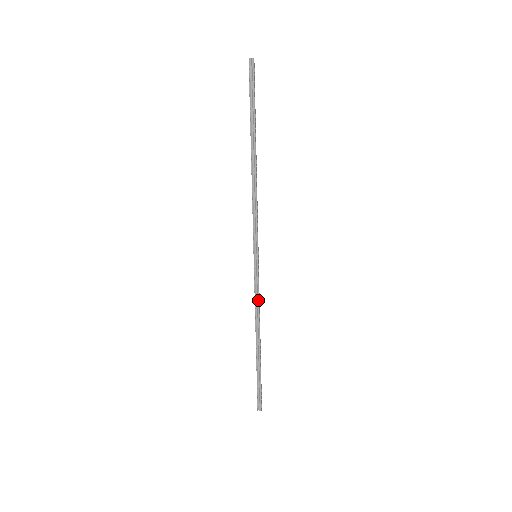
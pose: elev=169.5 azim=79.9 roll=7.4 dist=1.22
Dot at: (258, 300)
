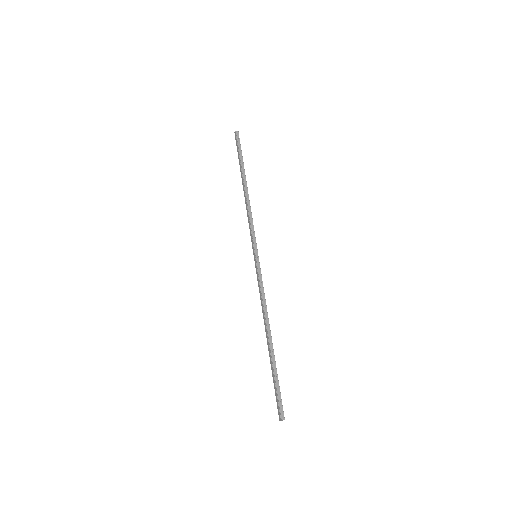
Dot at: (264, 293)
